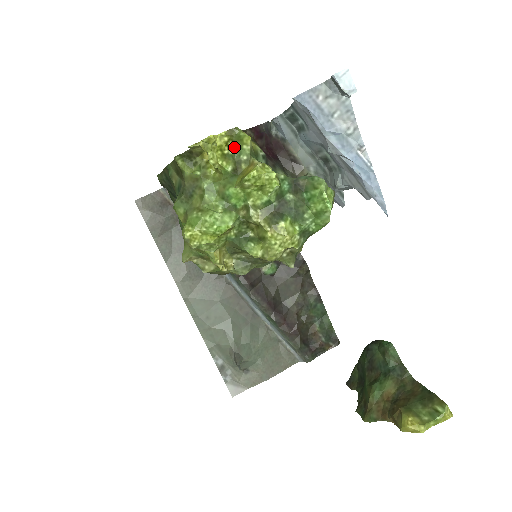
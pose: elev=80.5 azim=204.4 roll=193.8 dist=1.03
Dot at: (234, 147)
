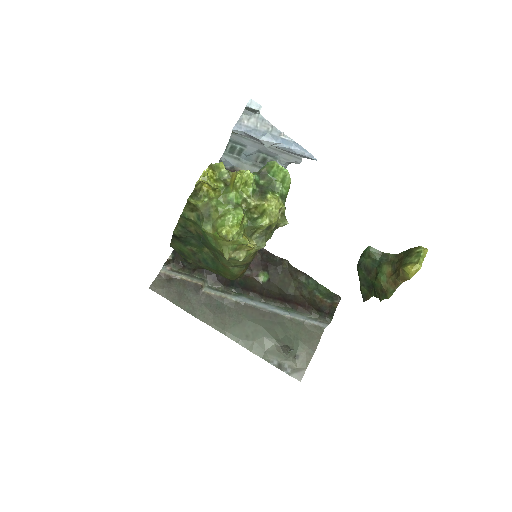
Dot at: (217, 174)
